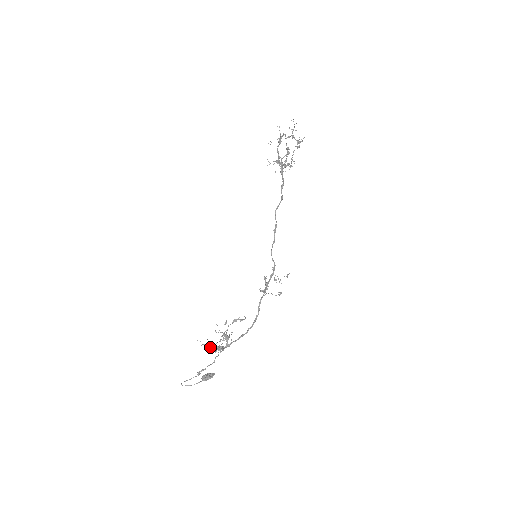
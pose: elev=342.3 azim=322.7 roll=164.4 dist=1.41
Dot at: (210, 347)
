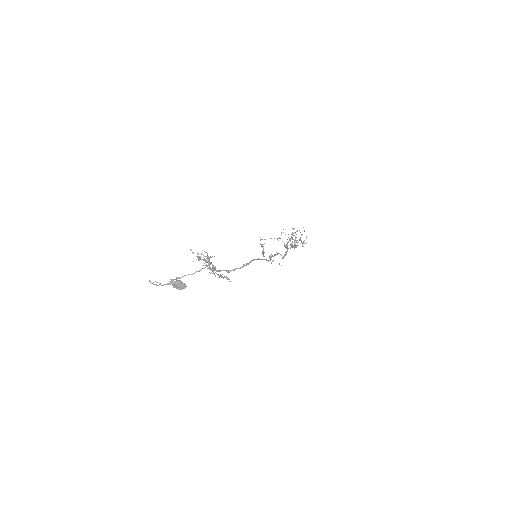
Dot at: occluded
